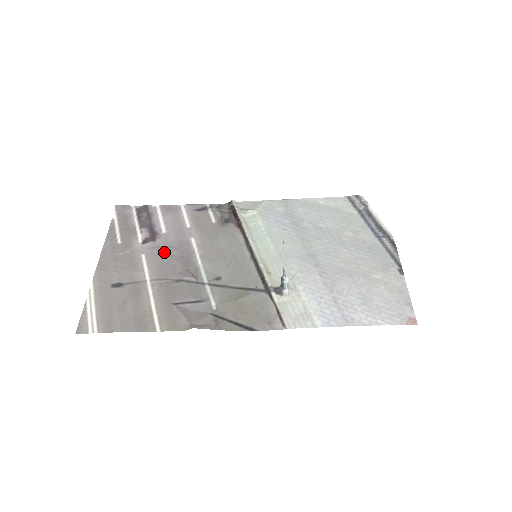
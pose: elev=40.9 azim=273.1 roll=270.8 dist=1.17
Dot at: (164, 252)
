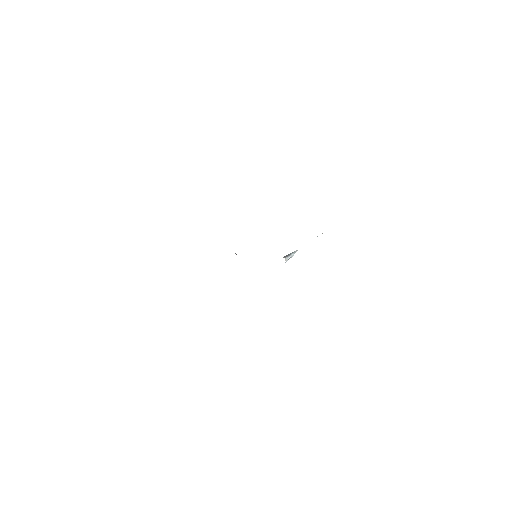
Dot at: occluded
